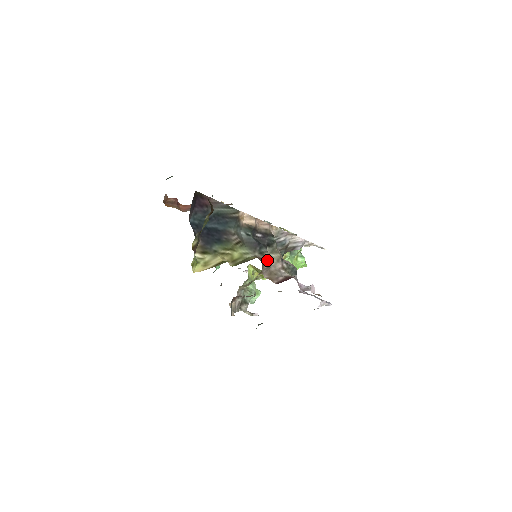
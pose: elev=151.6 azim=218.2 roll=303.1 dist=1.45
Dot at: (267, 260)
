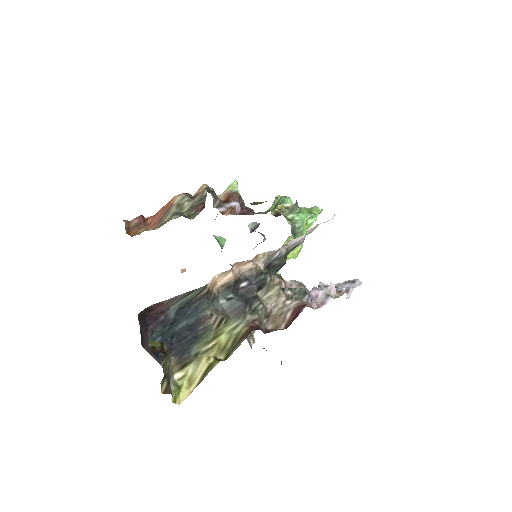
Dot at: (264, 312)
